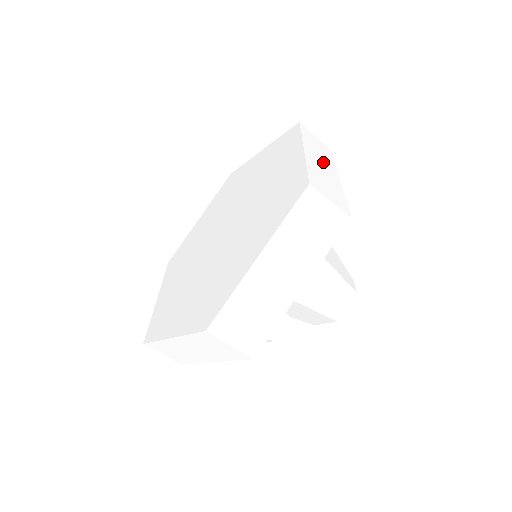
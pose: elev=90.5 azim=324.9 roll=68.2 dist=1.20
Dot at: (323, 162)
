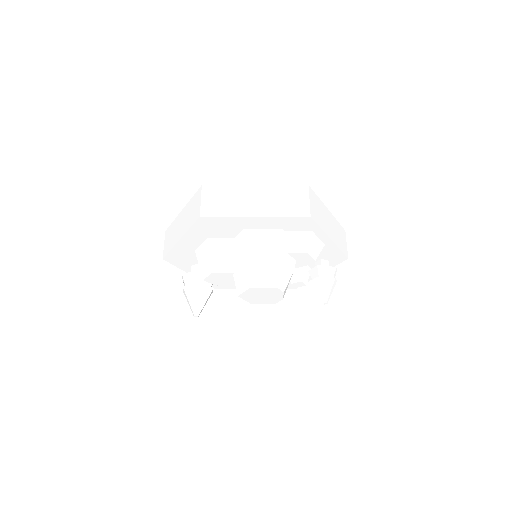
Dot at: (332, 228)
